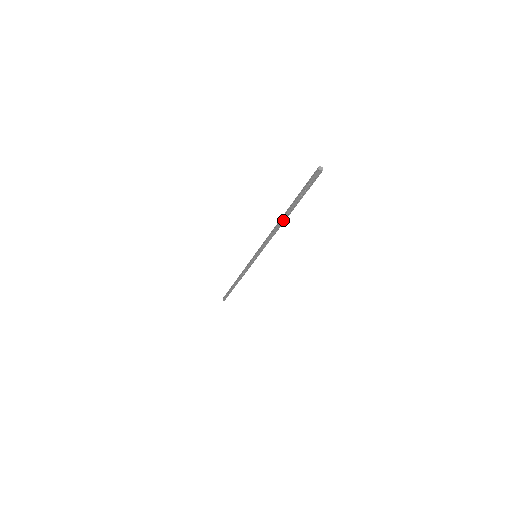
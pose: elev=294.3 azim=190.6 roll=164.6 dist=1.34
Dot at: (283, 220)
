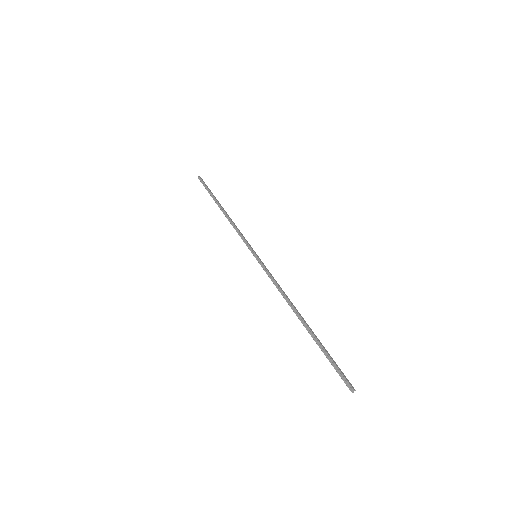
Dot at: (299, 317)
